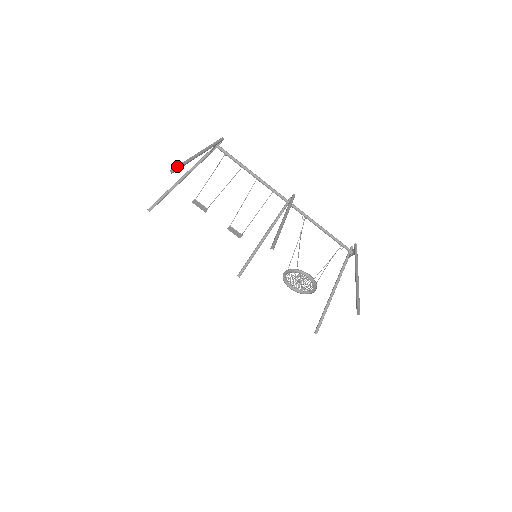
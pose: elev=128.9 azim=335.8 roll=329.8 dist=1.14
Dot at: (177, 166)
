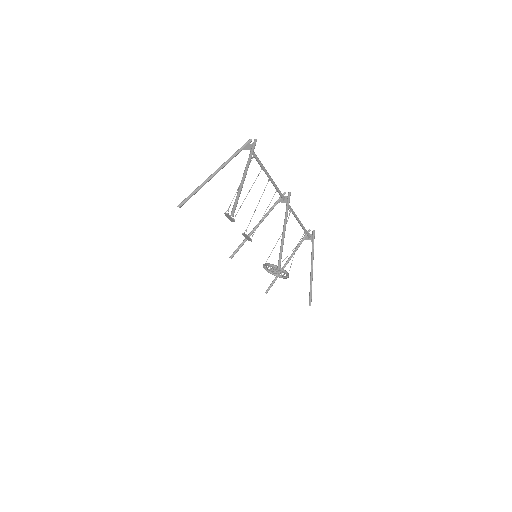
Dot at: (236, 206)
